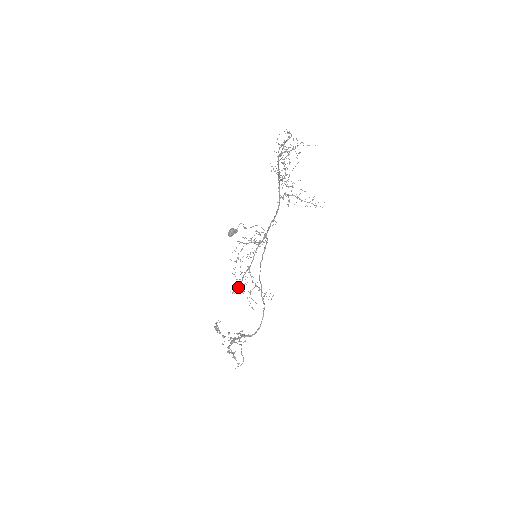
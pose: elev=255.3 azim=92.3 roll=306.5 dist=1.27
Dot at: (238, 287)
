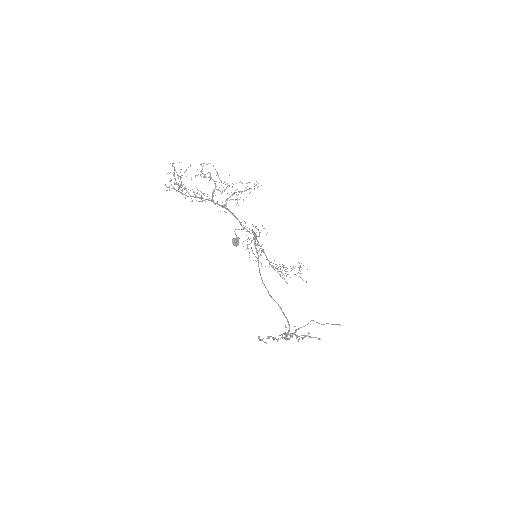
Dot at: occluded
